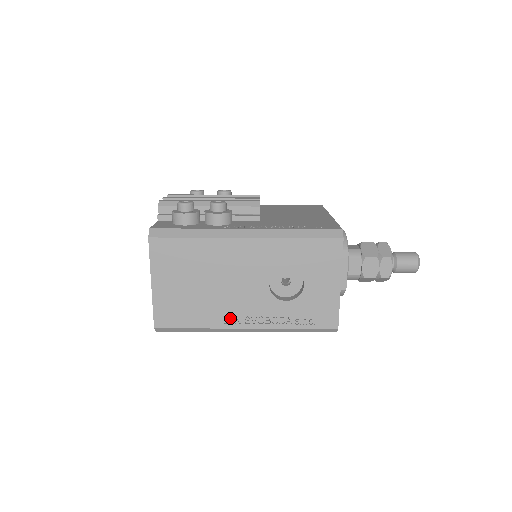
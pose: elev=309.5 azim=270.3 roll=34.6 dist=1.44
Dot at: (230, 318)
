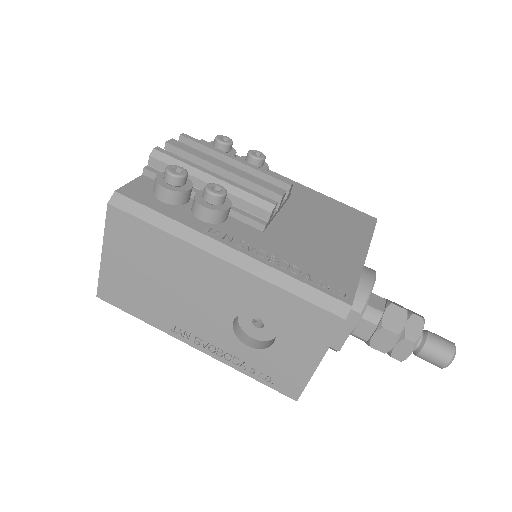
Dot at: (180, 328)
